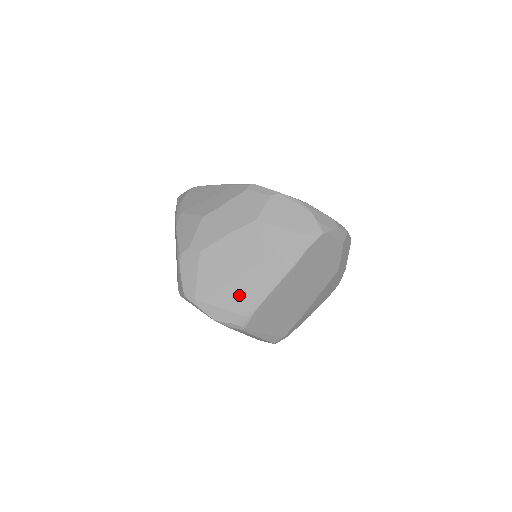
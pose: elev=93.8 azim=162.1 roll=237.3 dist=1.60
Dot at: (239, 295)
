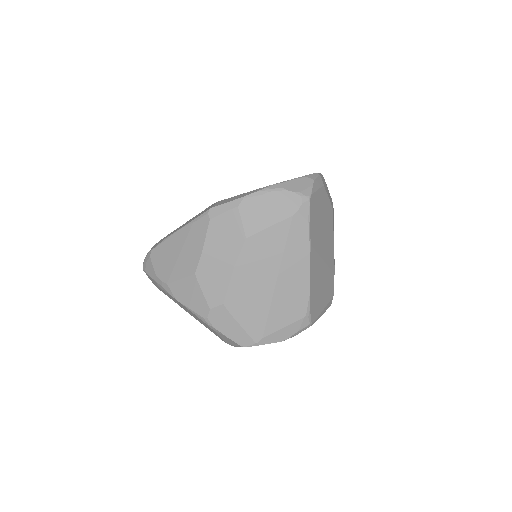
Dot at: (286, 306)
